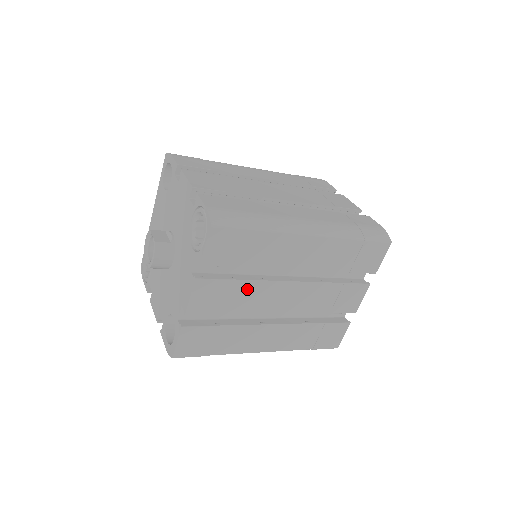
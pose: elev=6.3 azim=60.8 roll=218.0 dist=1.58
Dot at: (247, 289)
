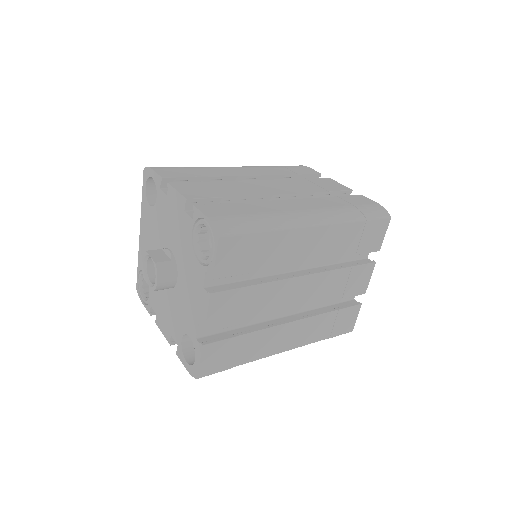
Dot at: (261, 293)
